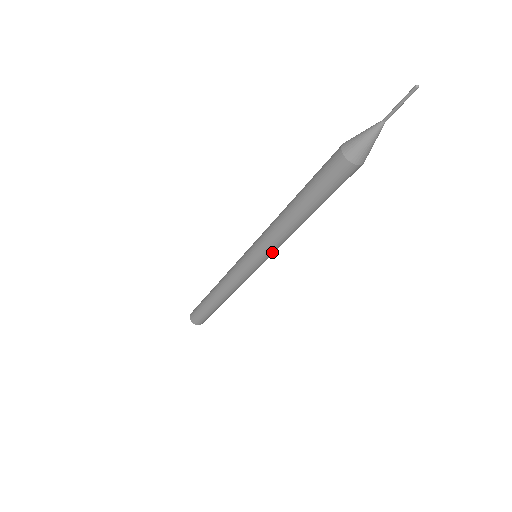
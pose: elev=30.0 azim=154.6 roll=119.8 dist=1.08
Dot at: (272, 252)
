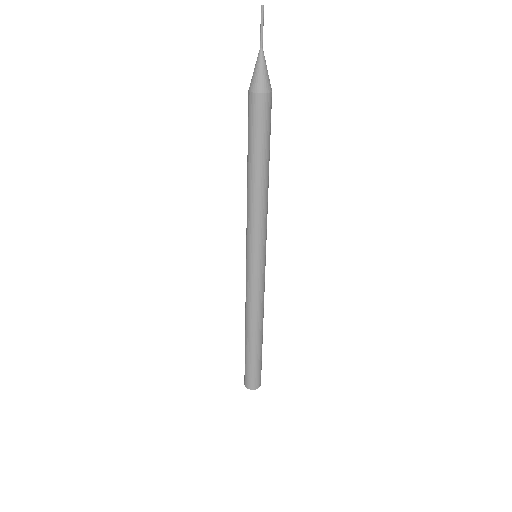
Dot at: (253, 236)
